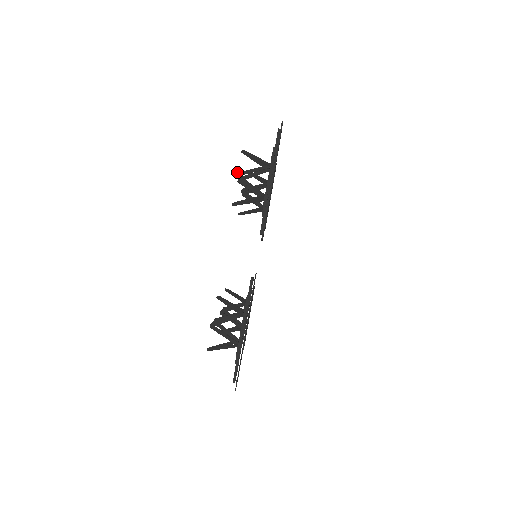
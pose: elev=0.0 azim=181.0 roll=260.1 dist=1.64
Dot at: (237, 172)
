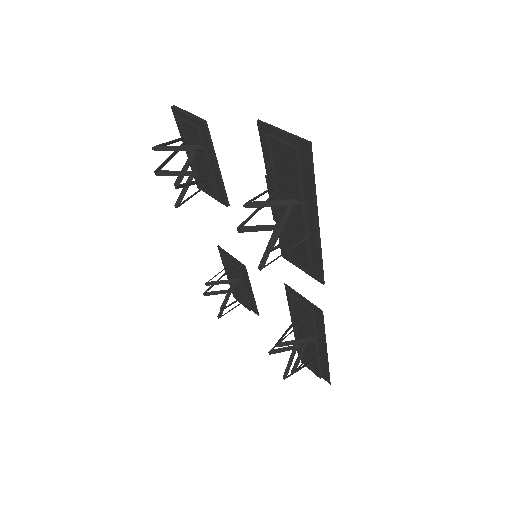
Dot at: (267, 247)
